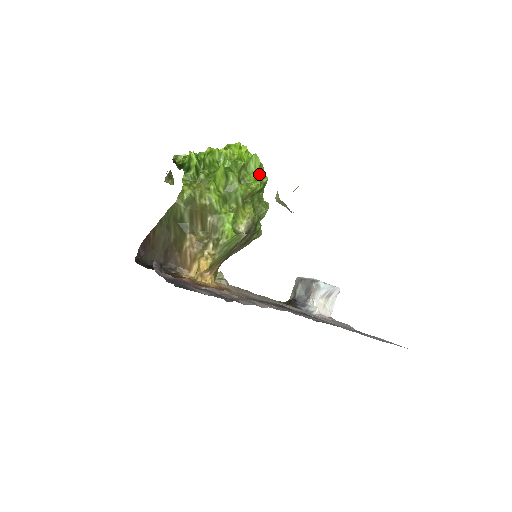
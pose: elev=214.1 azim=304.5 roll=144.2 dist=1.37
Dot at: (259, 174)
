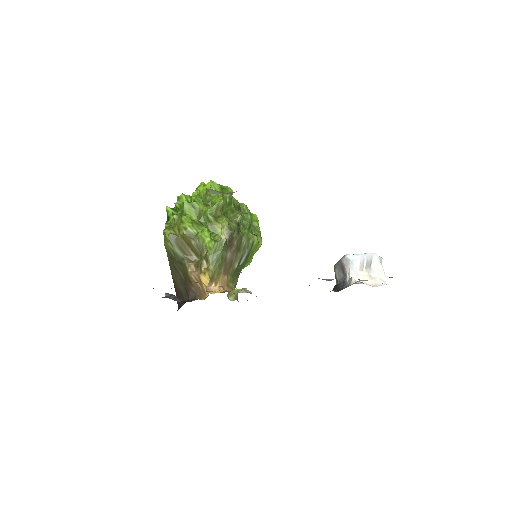
Dot at: occluded
